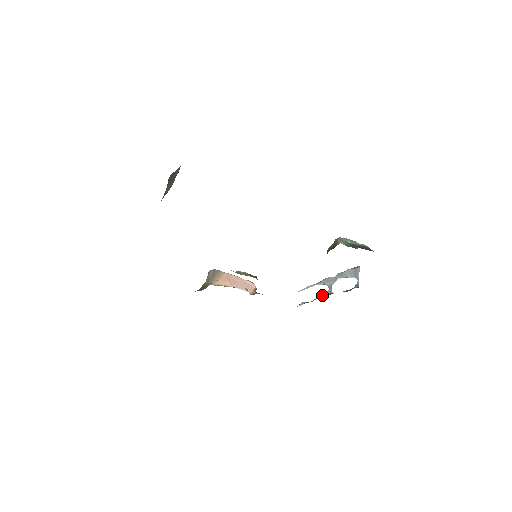
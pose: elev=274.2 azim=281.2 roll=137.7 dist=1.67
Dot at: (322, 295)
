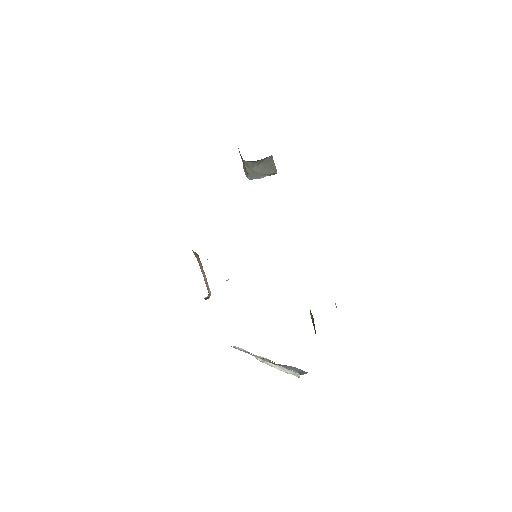
Dot at: occluded
